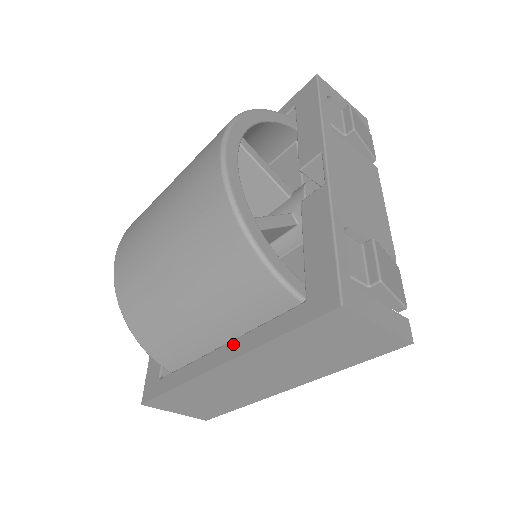
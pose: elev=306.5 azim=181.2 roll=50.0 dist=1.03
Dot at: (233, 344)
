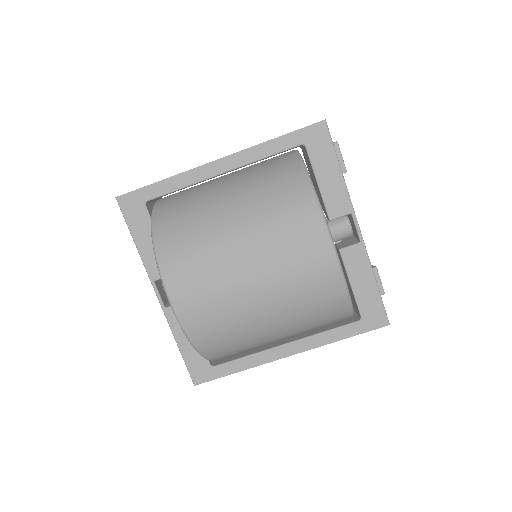
Dot at: (301, 343)
